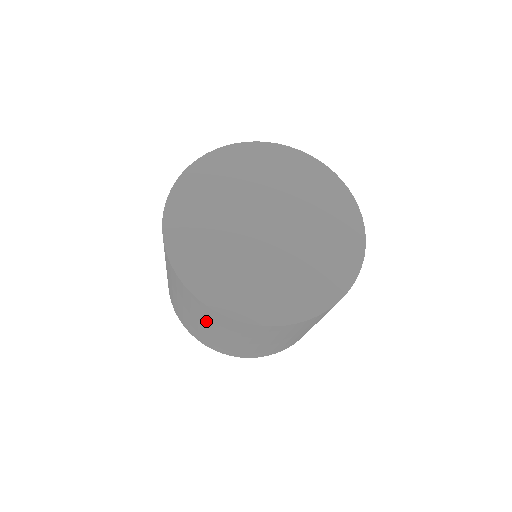
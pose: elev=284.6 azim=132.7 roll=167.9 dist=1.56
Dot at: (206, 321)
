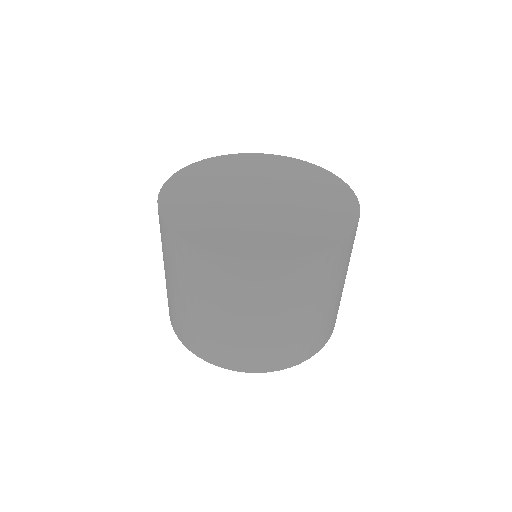
Dot at: (260, 302)
